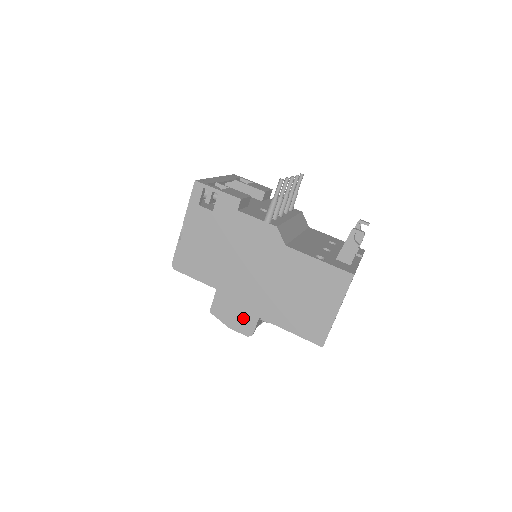
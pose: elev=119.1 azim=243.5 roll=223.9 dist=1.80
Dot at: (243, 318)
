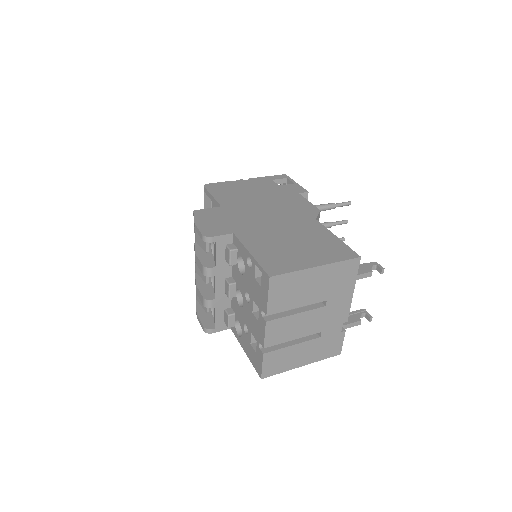
Dot at: (218, 226)
